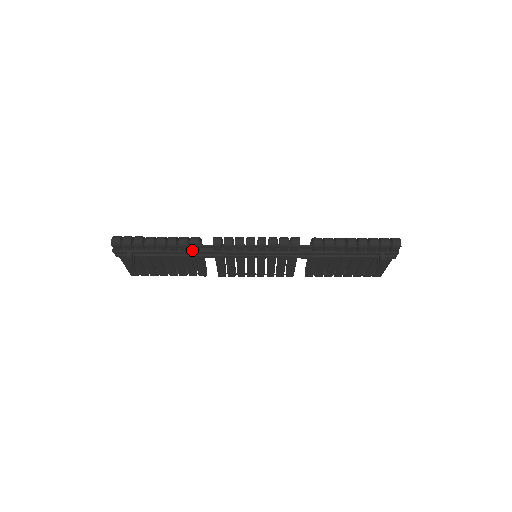
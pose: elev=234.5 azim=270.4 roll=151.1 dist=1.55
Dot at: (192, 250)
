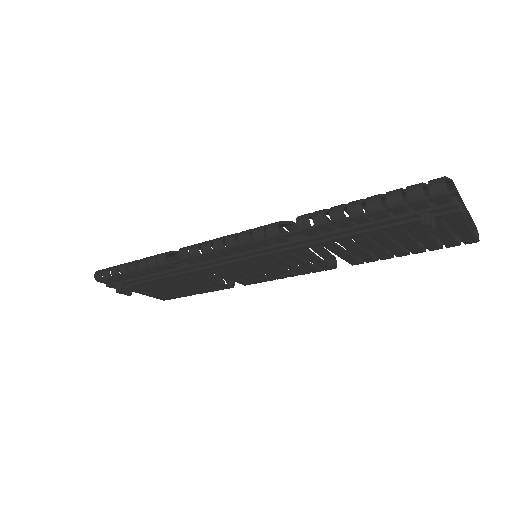
Dot at: (170, 269)
